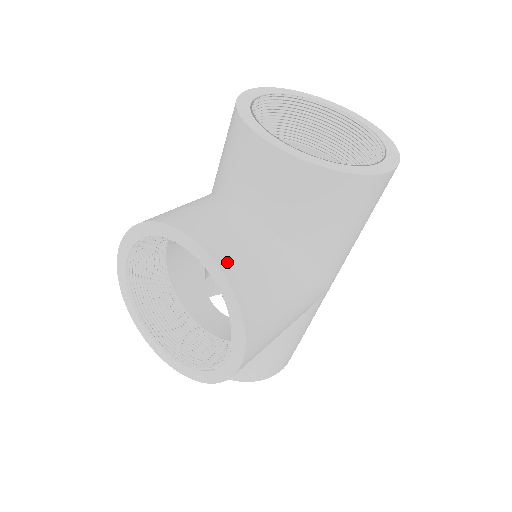
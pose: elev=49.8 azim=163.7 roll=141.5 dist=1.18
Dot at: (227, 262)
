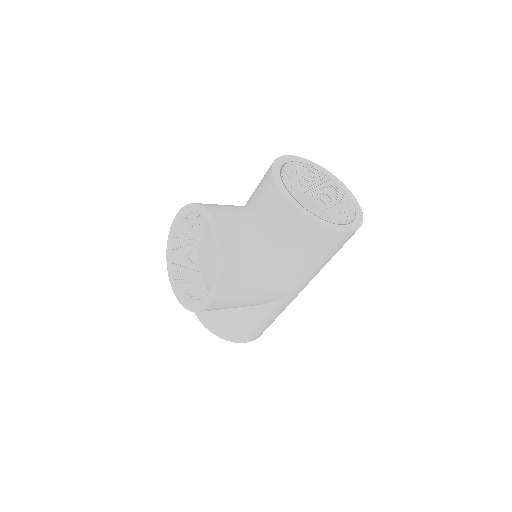
Dot at: (227, 241)
